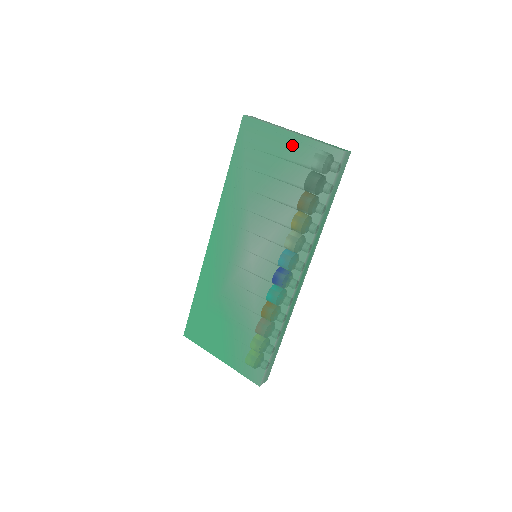
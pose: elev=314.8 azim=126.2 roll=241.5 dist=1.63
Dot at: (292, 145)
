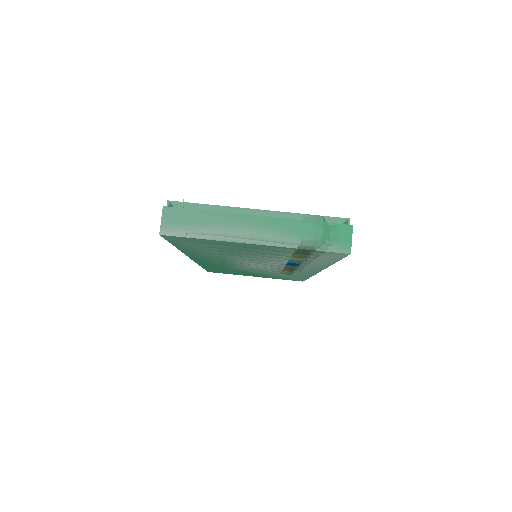
Dot at: (263, 248)
